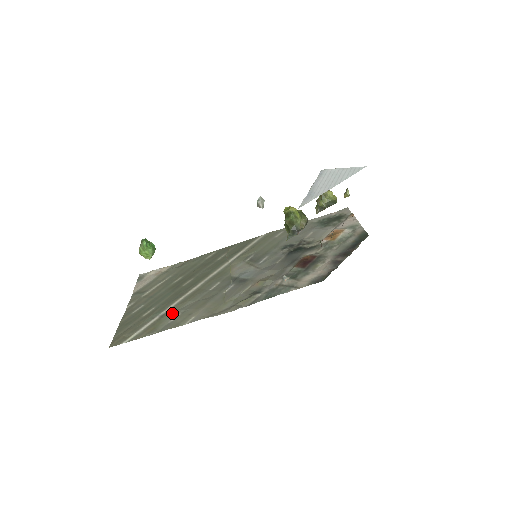
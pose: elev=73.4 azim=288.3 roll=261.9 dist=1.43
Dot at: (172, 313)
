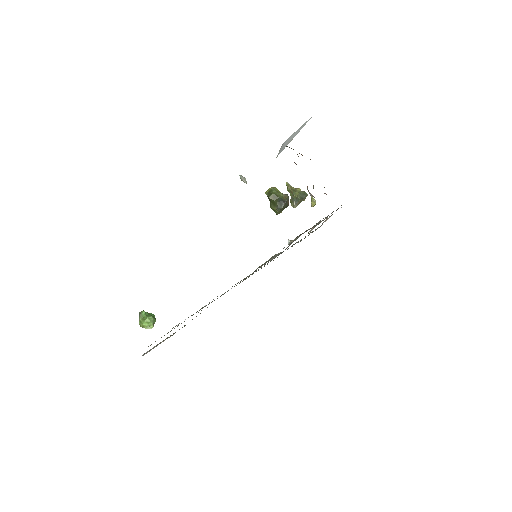
Dot at: occluded
